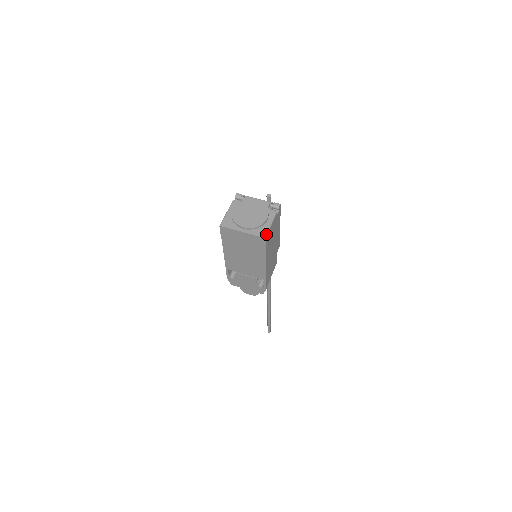
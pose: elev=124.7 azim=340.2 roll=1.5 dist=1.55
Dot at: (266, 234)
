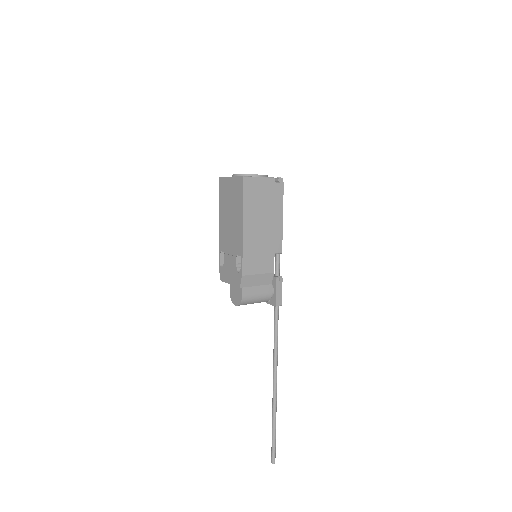
Dot at: (247, 176)
